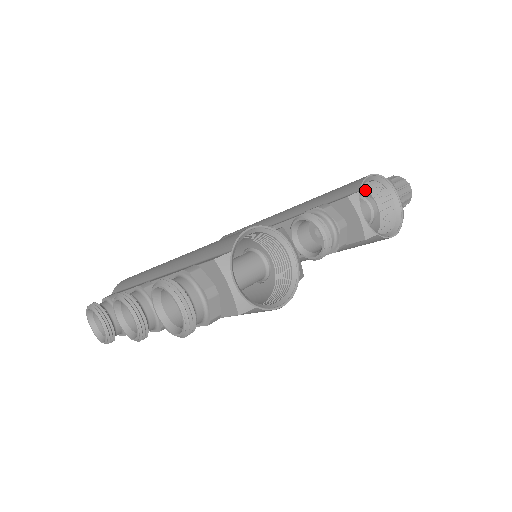
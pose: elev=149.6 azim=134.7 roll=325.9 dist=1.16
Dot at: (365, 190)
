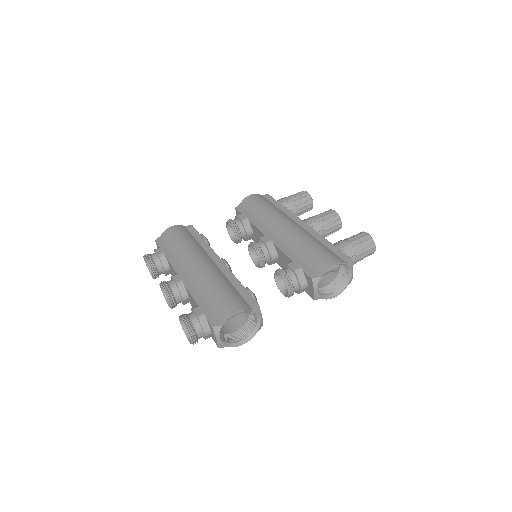
Dot at: occluded
